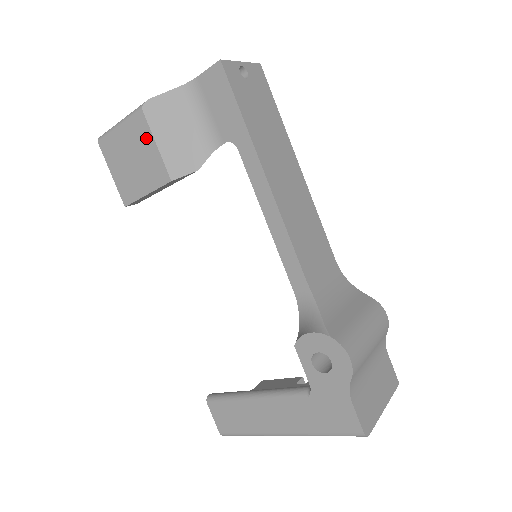
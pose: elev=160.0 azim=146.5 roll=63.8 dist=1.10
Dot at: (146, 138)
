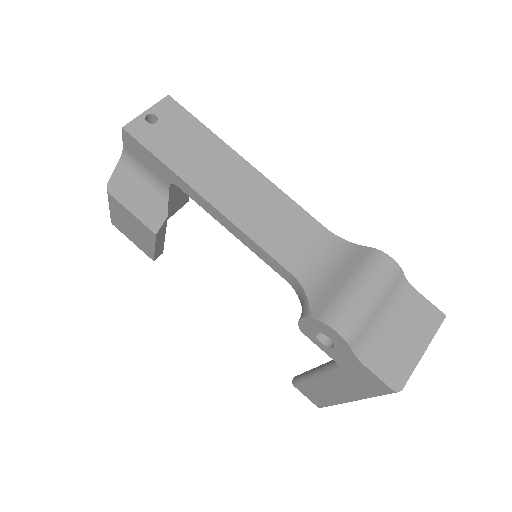
Dot at: (125, 211)
